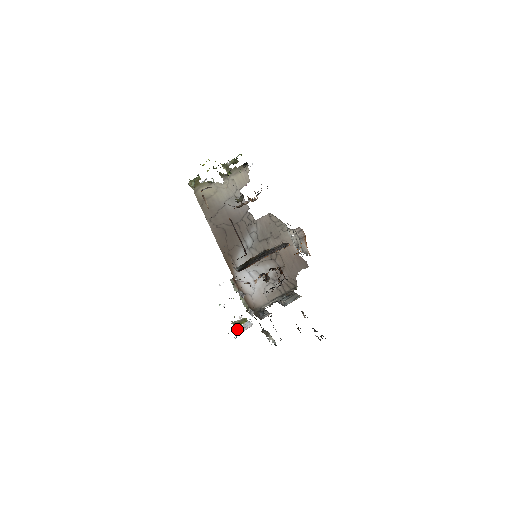
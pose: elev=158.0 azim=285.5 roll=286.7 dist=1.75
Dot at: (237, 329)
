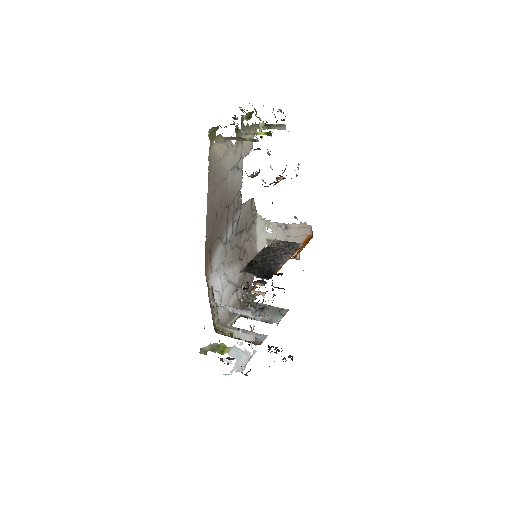
Dot at: (226, 361)
